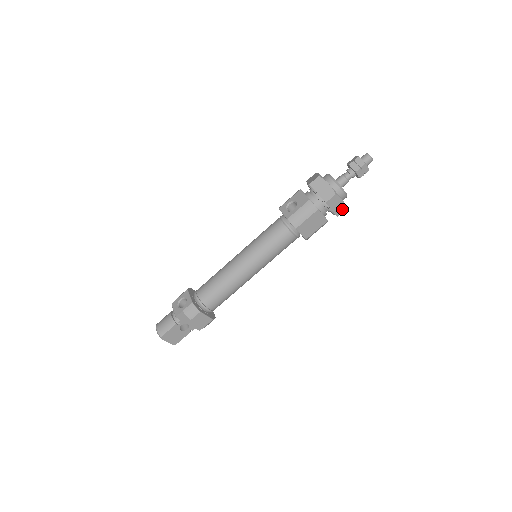
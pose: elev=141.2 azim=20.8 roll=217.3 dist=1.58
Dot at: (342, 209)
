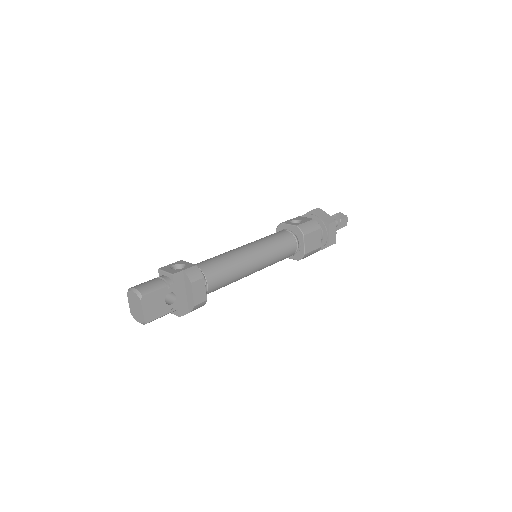
Dot at: (333, 241)
